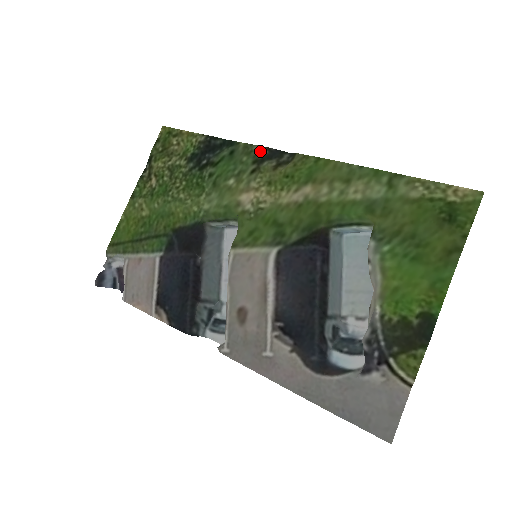
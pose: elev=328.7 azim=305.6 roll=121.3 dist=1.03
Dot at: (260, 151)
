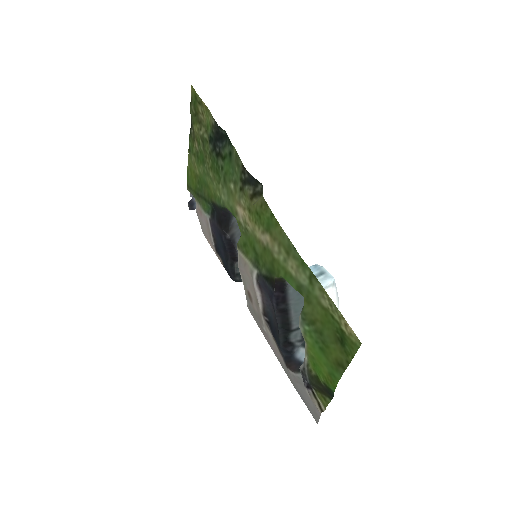
Dot at: (243, 171)
